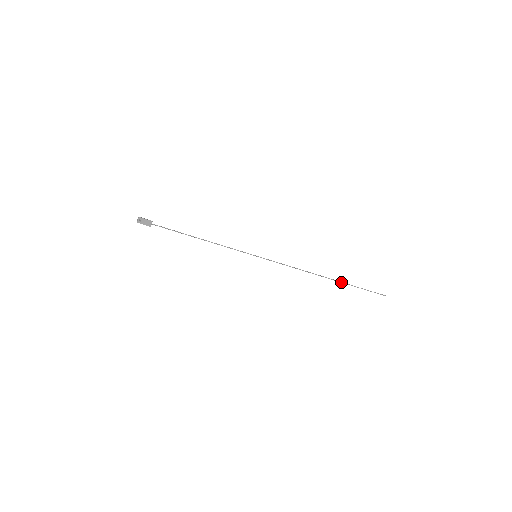
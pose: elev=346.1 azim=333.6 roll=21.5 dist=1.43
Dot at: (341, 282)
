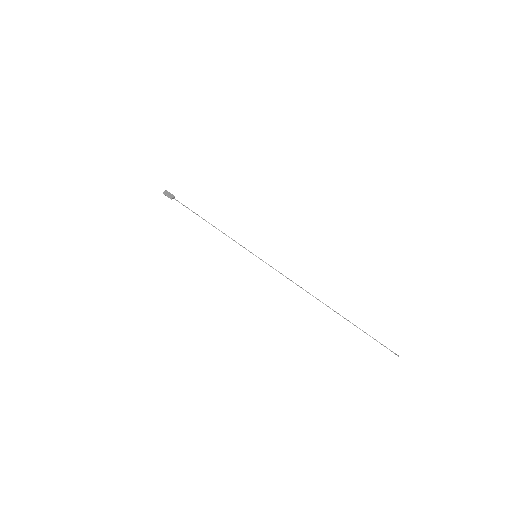
Dot at: (343, 317)
